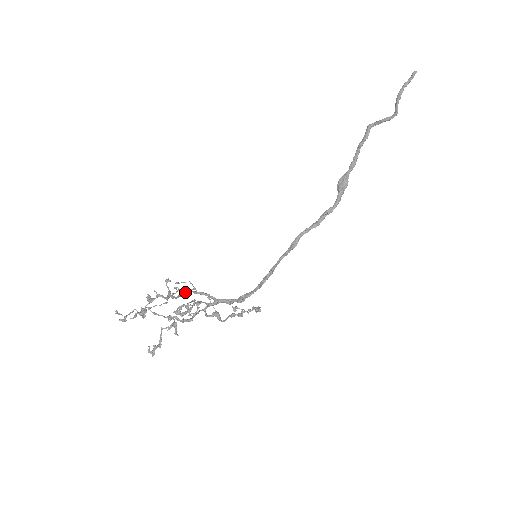
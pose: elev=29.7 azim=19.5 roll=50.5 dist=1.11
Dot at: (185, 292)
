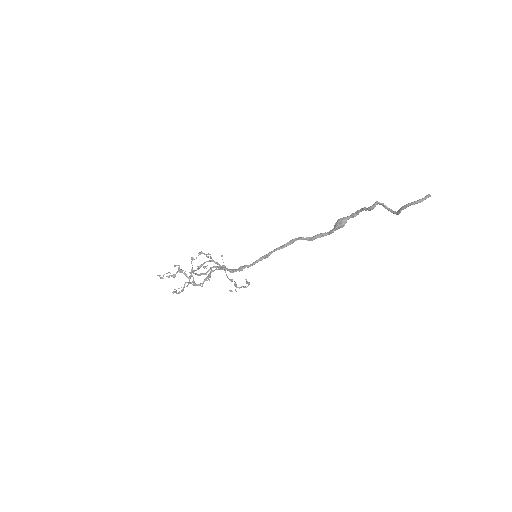
Dot at: (203, 264)
